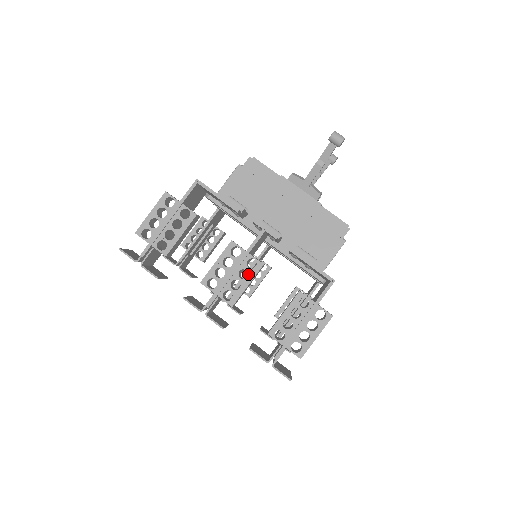
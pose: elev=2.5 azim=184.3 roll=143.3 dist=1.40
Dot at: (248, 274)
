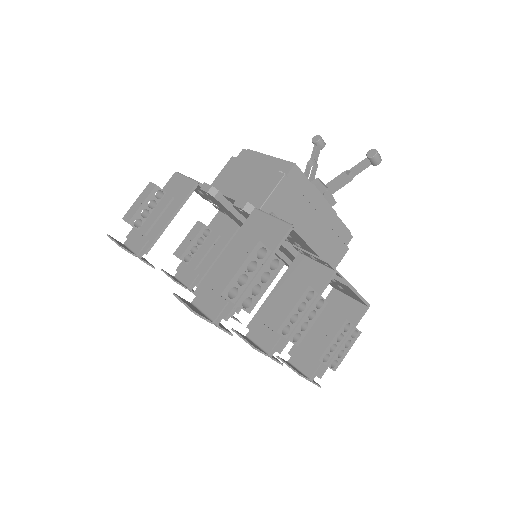
Dot at: (214, 257)
